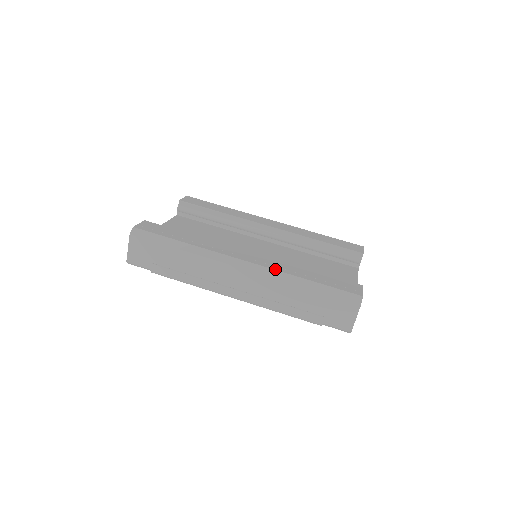
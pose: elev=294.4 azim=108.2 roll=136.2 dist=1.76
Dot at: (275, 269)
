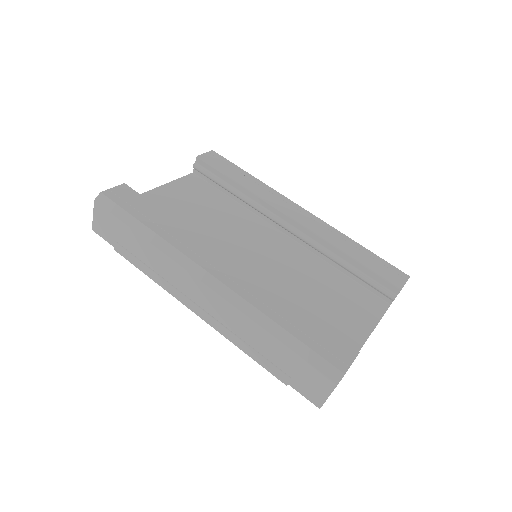
Dot at: (244, 297)
